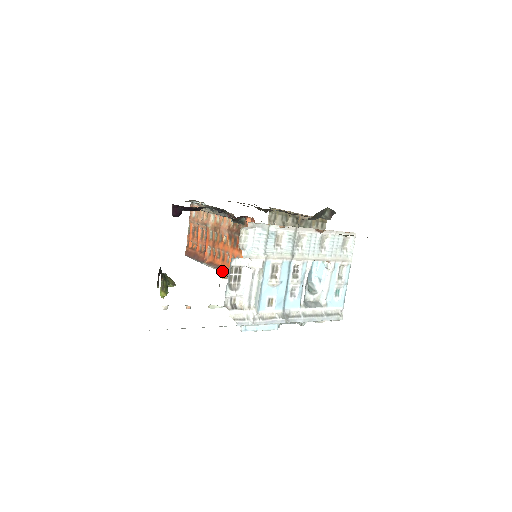
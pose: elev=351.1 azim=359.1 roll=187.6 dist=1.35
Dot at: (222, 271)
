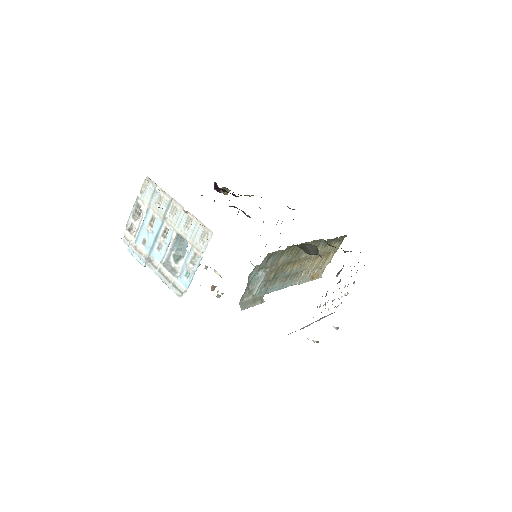
Dot at: occluded
